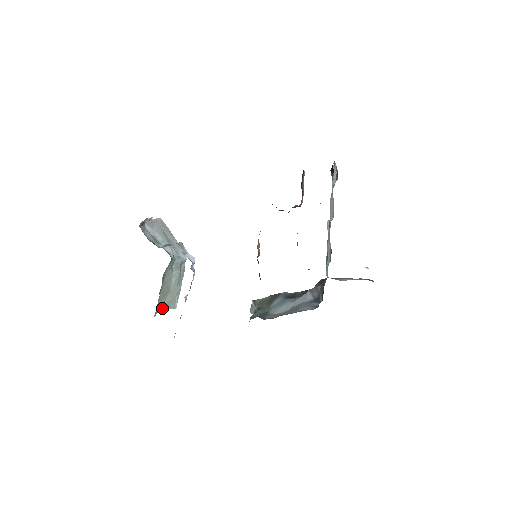
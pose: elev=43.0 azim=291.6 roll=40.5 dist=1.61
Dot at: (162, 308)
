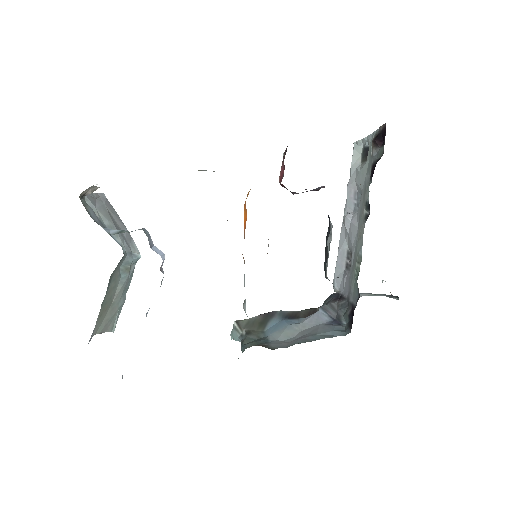
Dot at: (98, 330)
